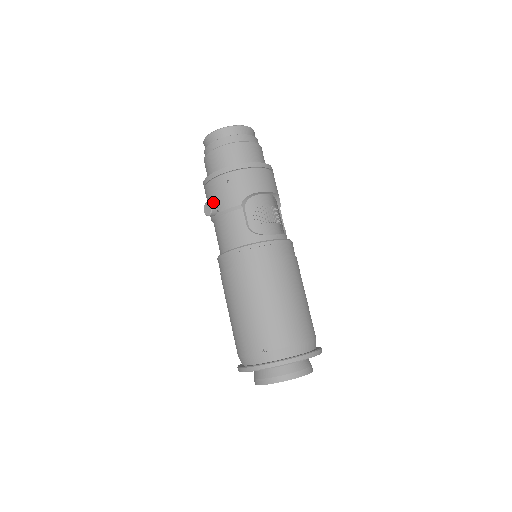
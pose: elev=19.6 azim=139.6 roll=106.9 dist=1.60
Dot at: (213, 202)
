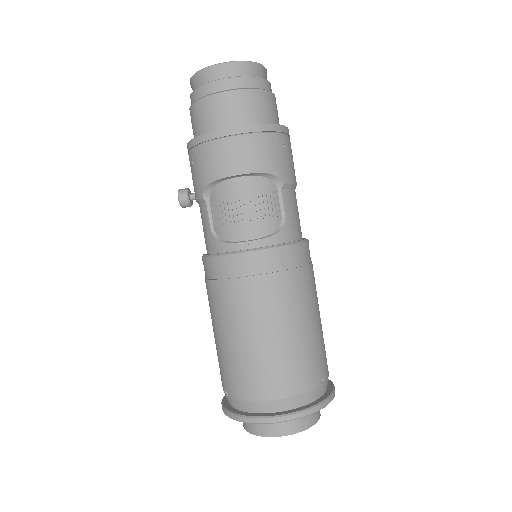
Dot at: (184, 190)
